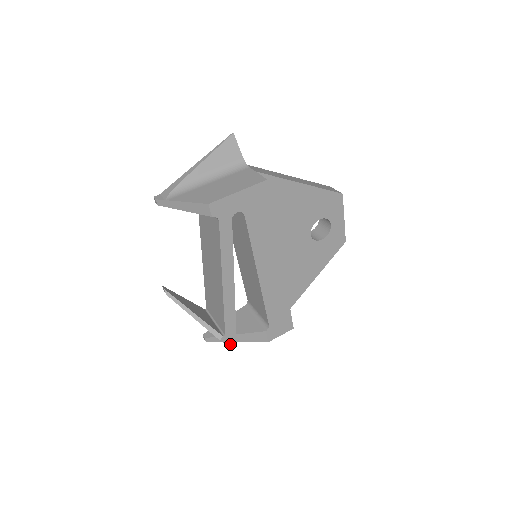
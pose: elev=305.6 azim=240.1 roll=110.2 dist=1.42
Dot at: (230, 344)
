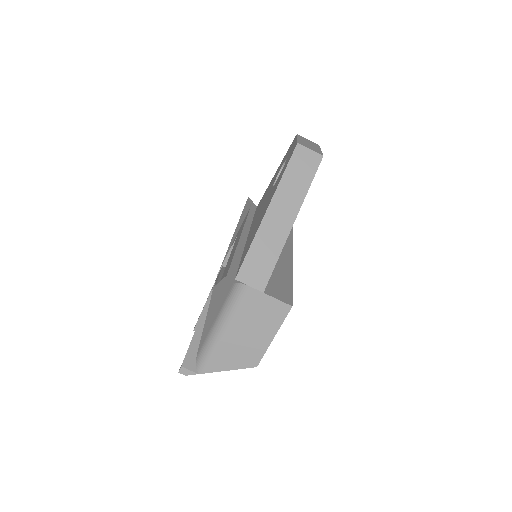
Dot at: occluded
